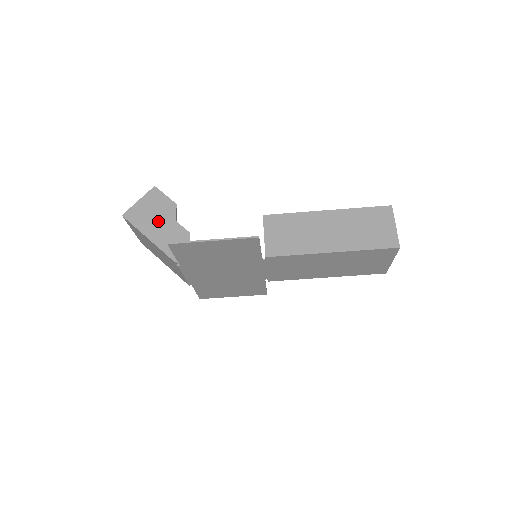
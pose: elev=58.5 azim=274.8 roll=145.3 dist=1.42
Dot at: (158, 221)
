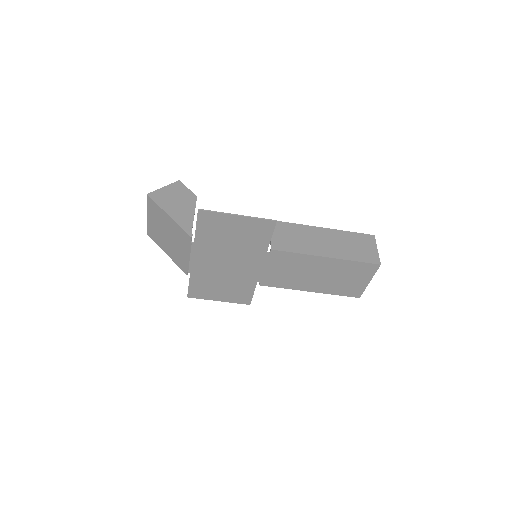
Dot at: (179, 205)
